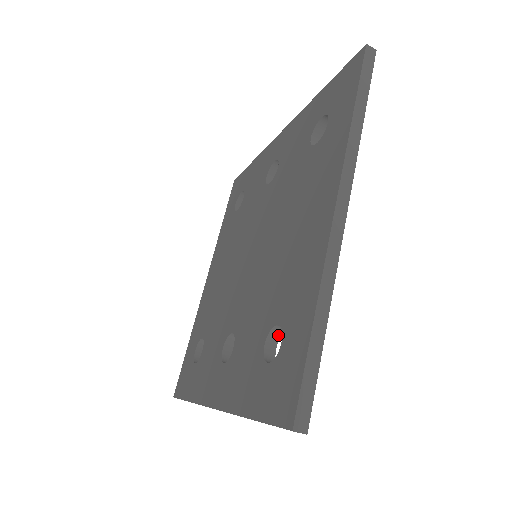
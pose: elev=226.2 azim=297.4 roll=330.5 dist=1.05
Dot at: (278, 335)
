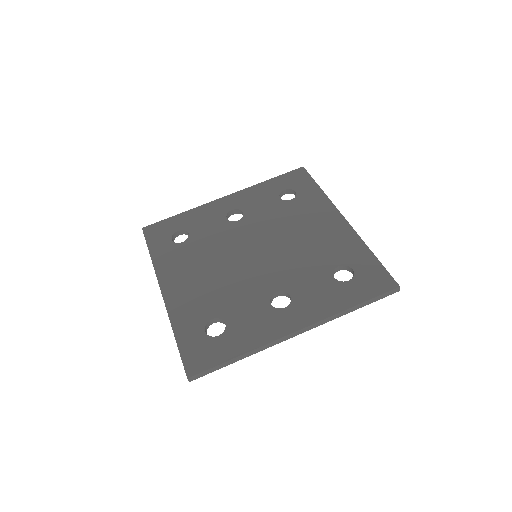
Dot at: (333, 275)
